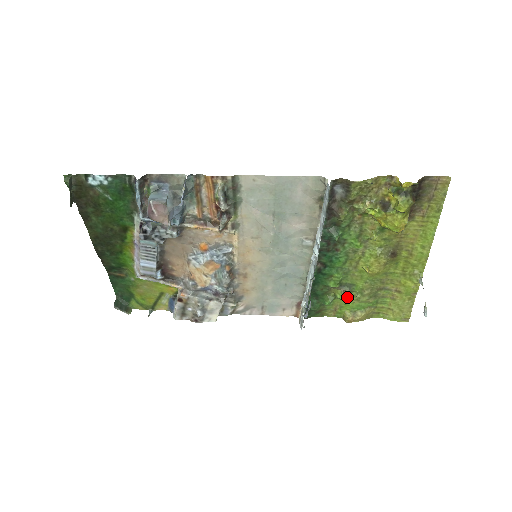
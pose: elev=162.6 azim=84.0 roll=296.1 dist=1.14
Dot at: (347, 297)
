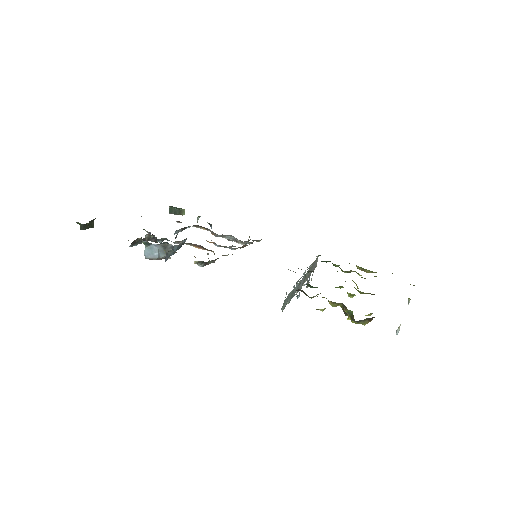
Dot at: (350, 271)
